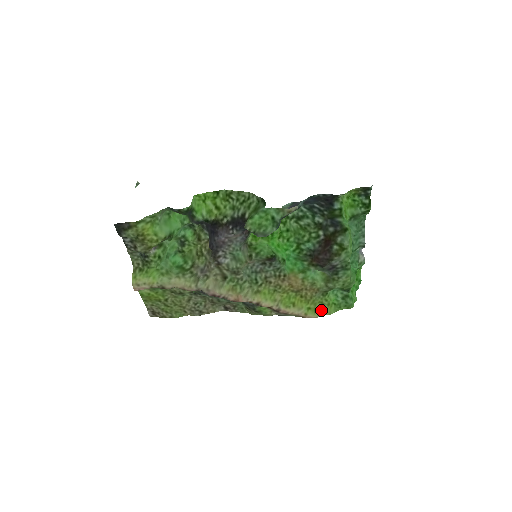
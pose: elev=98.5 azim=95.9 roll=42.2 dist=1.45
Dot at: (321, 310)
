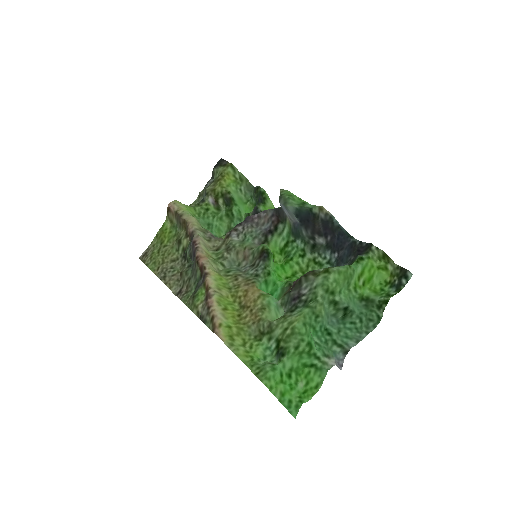
Dot at: (235, 343)
